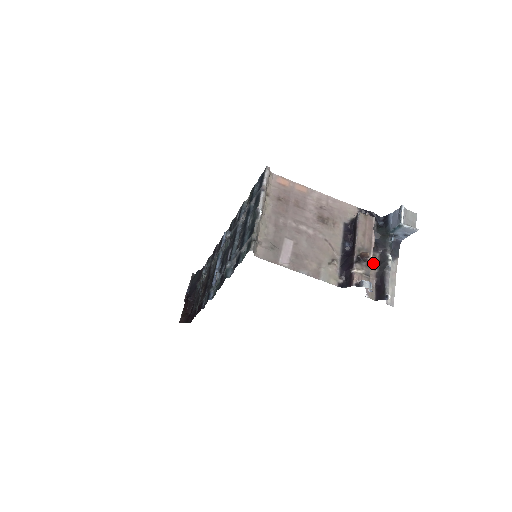
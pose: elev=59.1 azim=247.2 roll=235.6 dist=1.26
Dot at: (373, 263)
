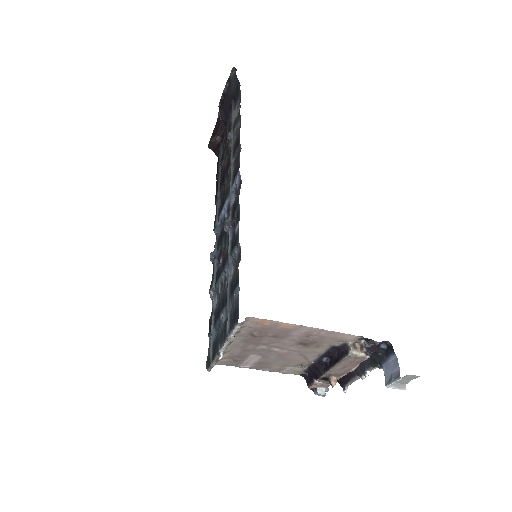
Dot at: occluded
